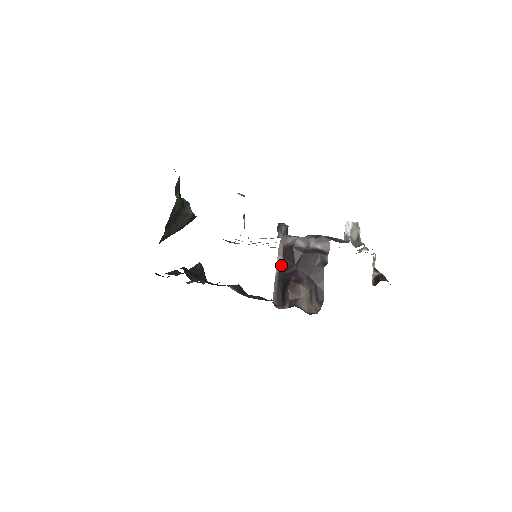
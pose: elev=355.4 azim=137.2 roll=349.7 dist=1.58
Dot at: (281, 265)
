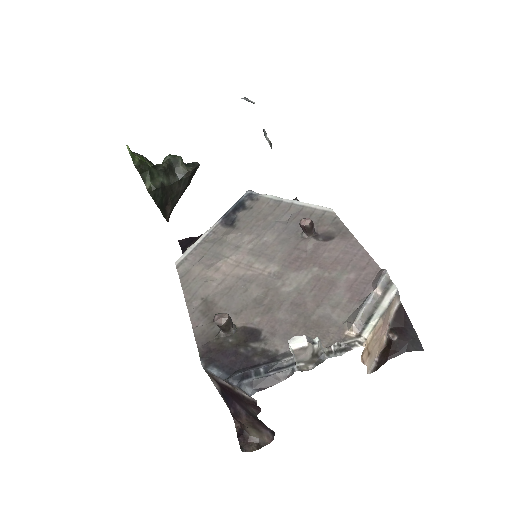
Dot at: (219, 388)
